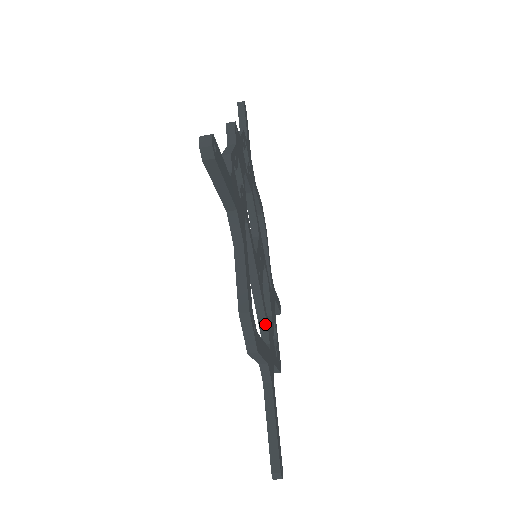
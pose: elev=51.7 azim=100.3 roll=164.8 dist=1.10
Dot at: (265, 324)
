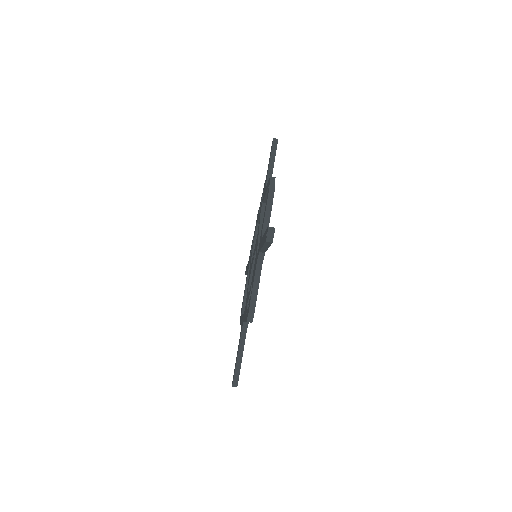
Dot at: occluded
